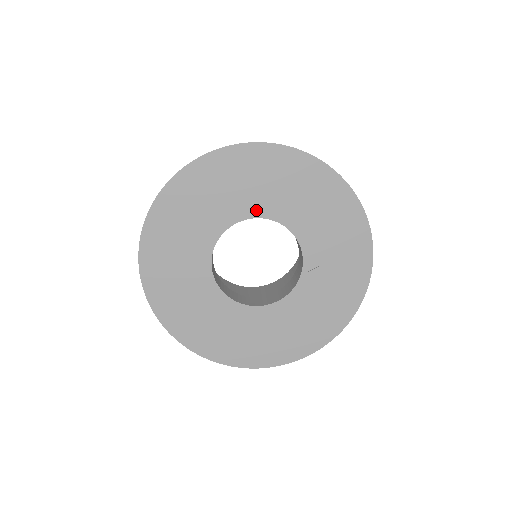
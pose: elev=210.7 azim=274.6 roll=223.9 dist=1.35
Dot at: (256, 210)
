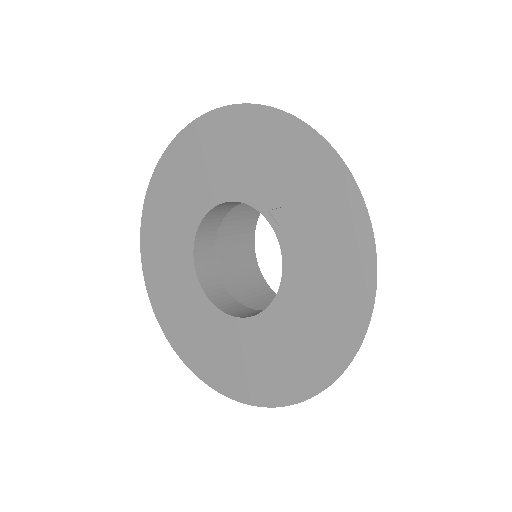
Dot at: (198, 212)
